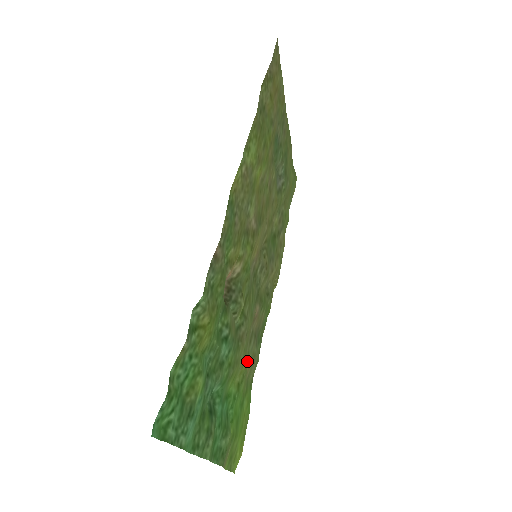
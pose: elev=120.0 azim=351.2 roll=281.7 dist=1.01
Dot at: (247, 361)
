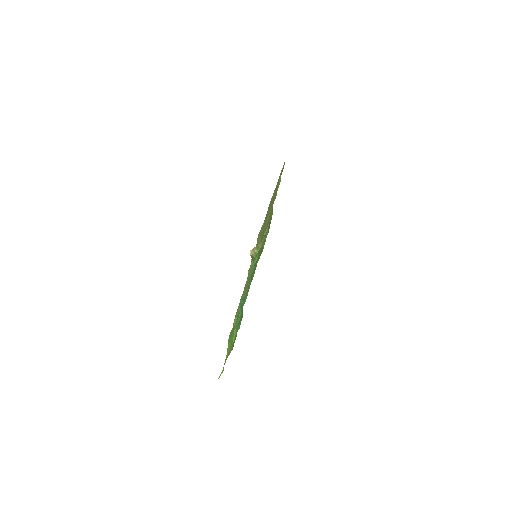
Dot at: occluded
